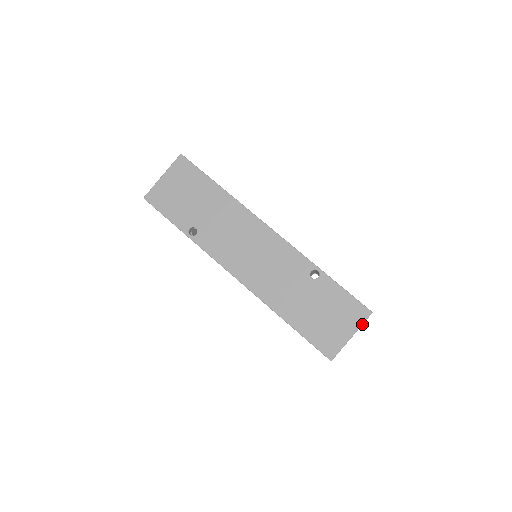
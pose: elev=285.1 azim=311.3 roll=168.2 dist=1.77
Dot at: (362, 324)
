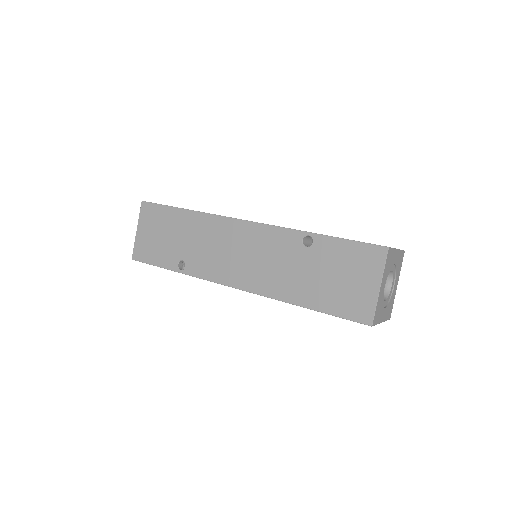
Dot at: (384, 267)
